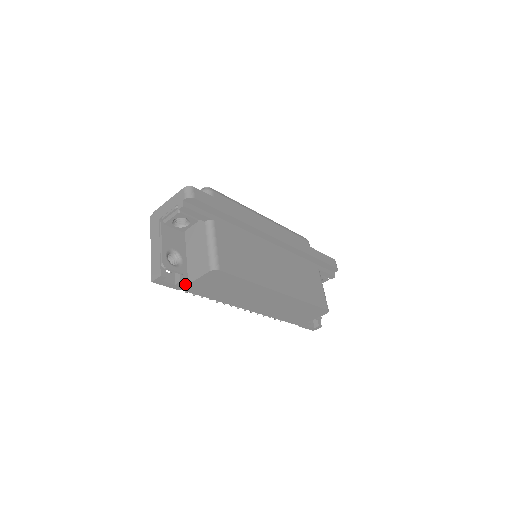
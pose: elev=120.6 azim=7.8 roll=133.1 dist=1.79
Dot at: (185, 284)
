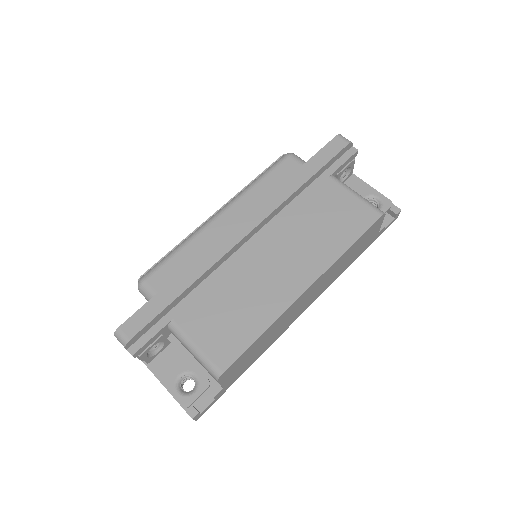
Dot at: (221, 391)
